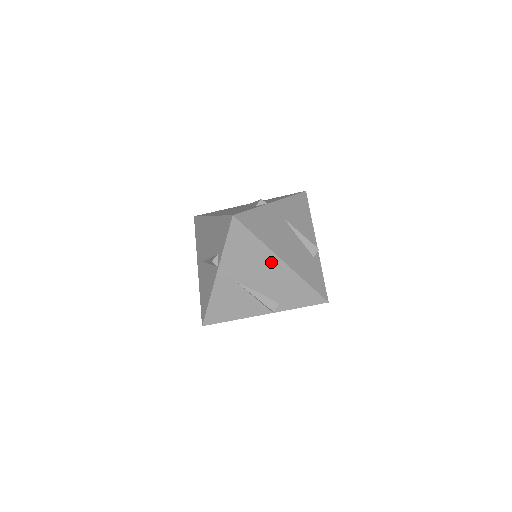
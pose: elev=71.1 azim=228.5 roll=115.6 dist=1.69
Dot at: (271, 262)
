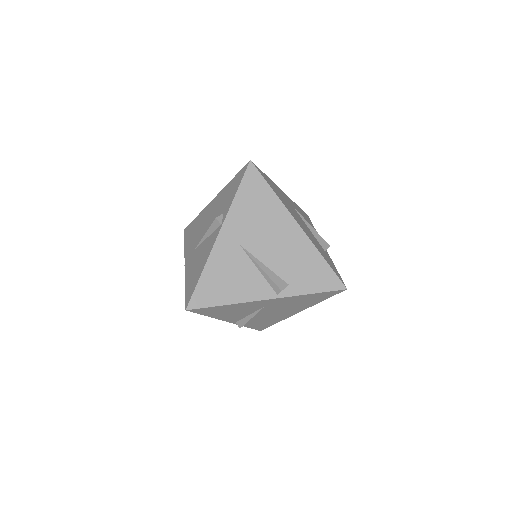
Dot at: (285, 224)
